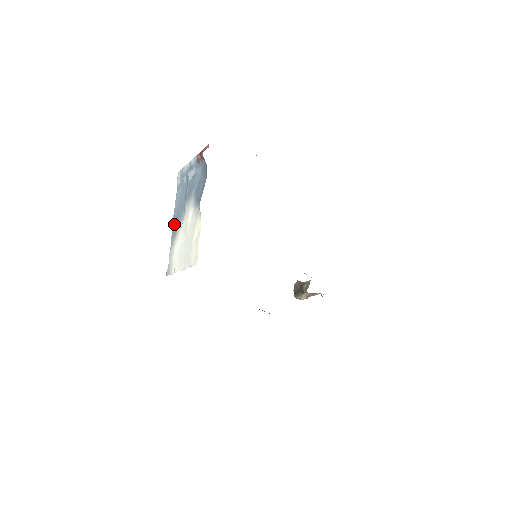
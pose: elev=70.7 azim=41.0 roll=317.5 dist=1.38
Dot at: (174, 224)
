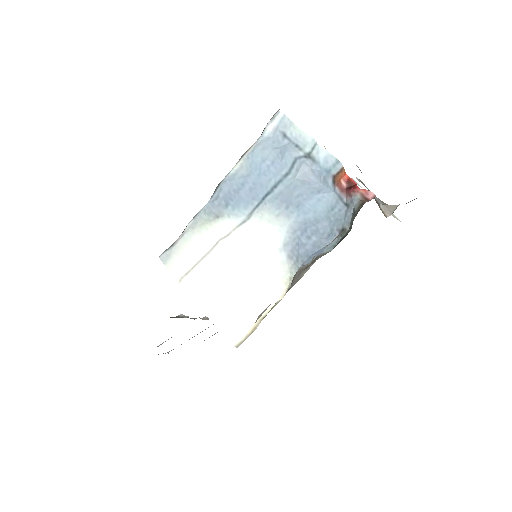
Dot at: (220, 196)
